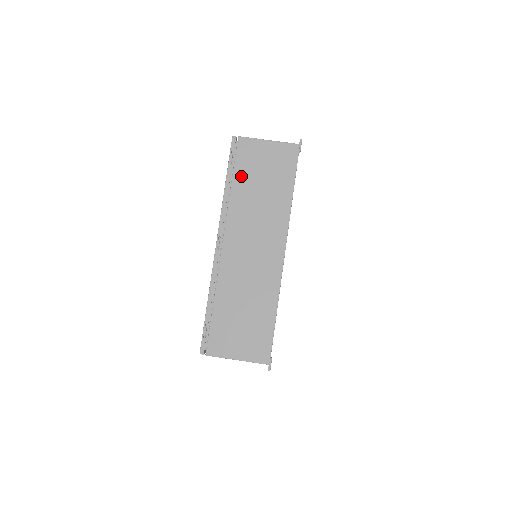
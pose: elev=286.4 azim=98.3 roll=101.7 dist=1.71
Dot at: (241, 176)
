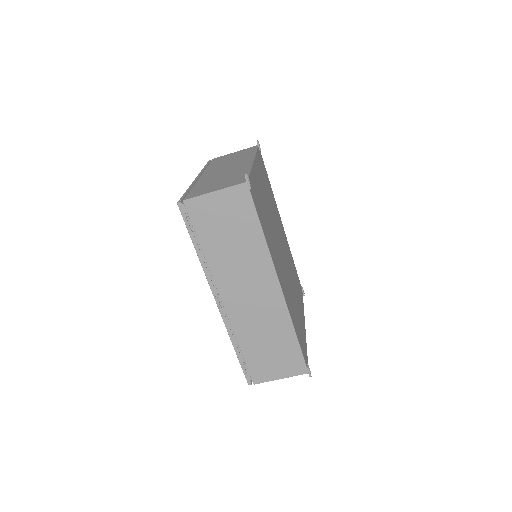
Dot at: (206, 237)
